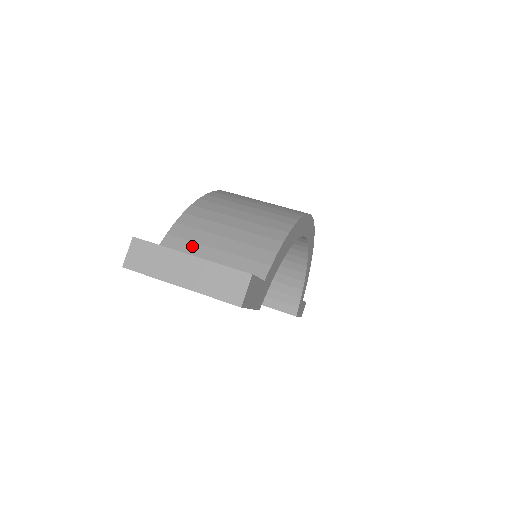
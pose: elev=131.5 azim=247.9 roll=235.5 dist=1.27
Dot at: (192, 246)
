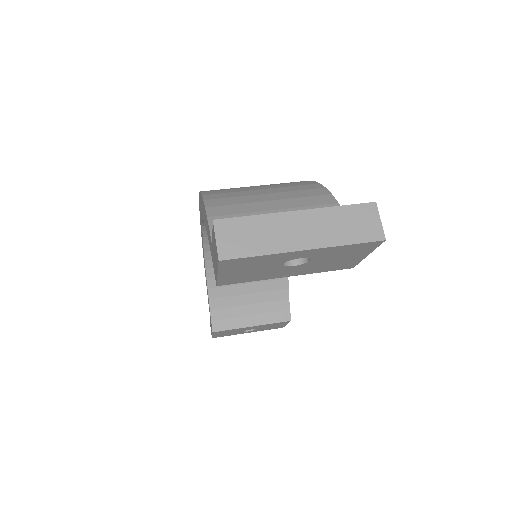
Dot at: occluded
